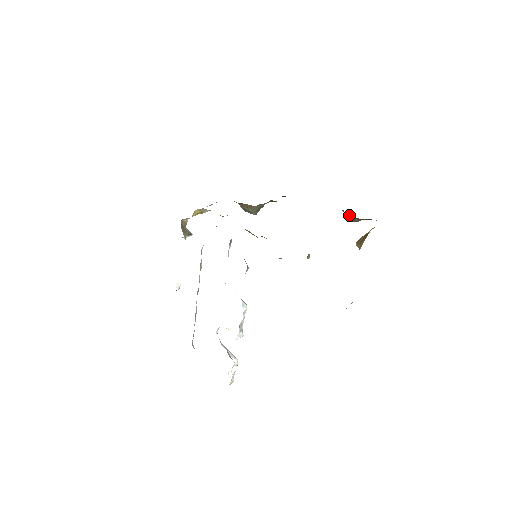
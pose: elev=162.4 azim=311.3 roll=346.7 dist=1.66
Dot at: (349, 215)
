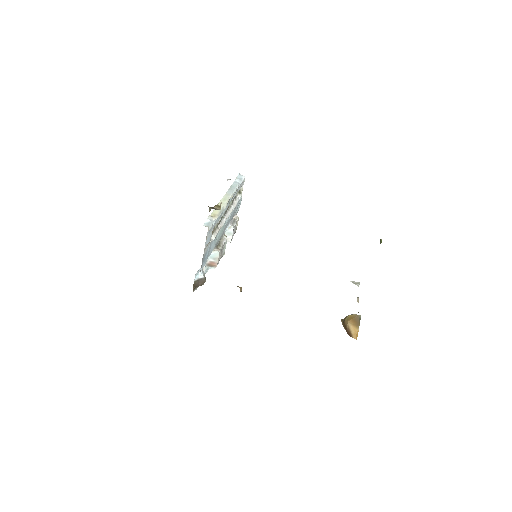
Dot at: occluded
